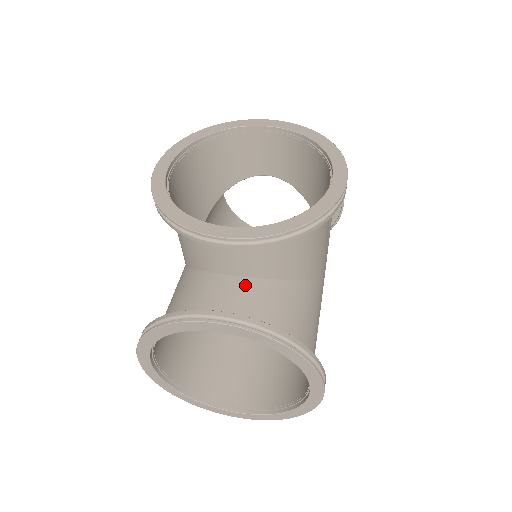
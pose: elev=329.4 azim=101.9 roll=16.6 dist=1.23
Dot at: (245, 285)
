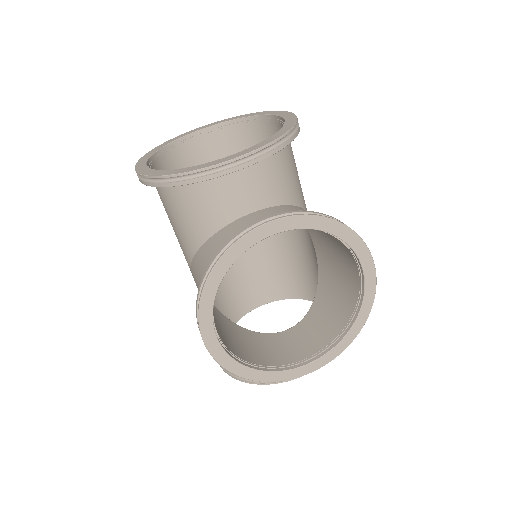
Dot at: occluded
